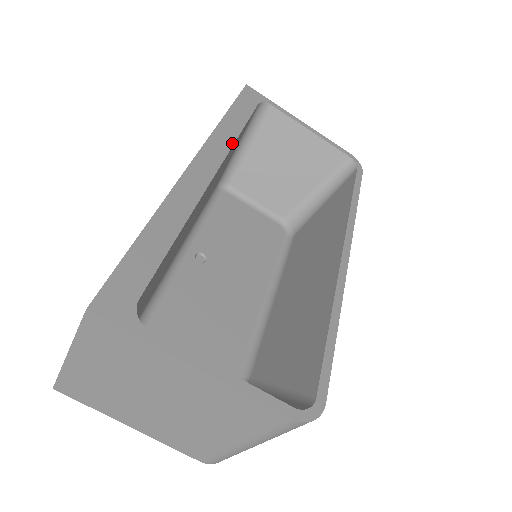
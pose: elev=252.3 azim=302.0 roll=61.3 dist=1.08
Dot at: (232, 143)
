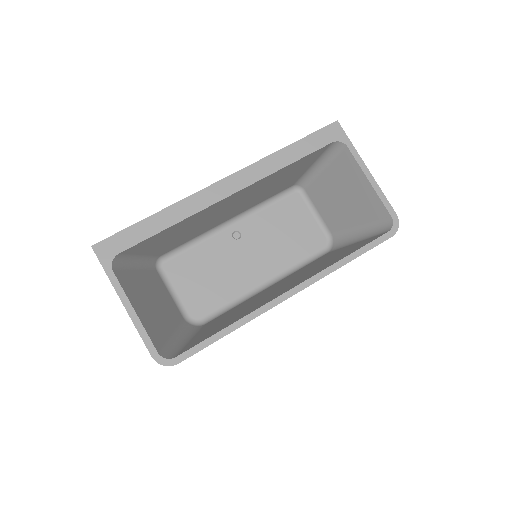
Dot at: (269, 173)
